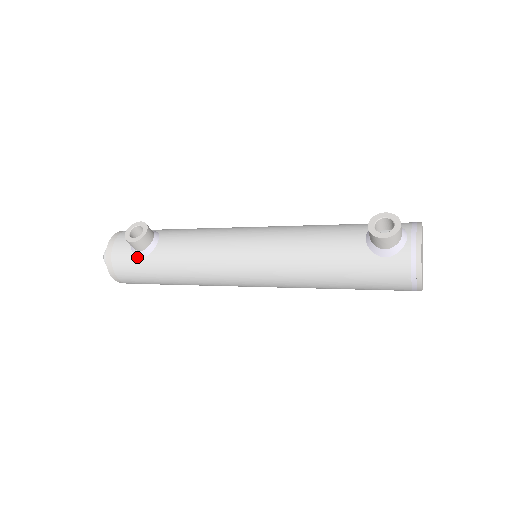
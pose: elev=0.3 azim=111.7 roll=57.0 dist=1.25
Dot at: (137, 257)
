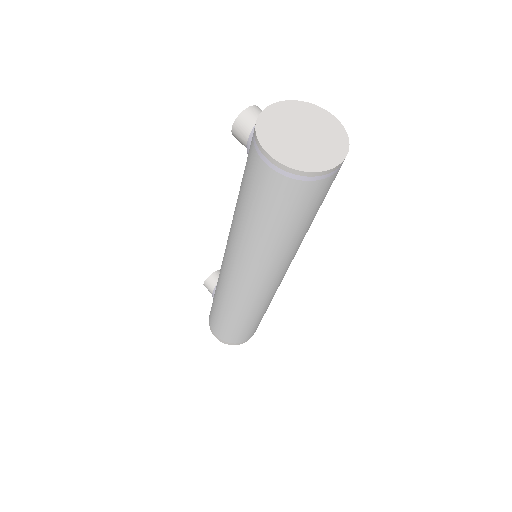
Dot at: occluded
